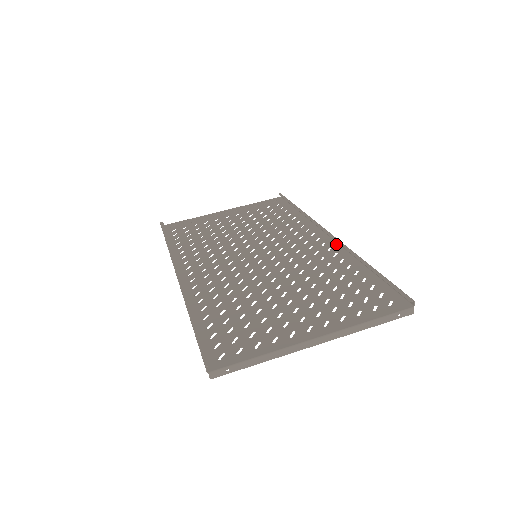
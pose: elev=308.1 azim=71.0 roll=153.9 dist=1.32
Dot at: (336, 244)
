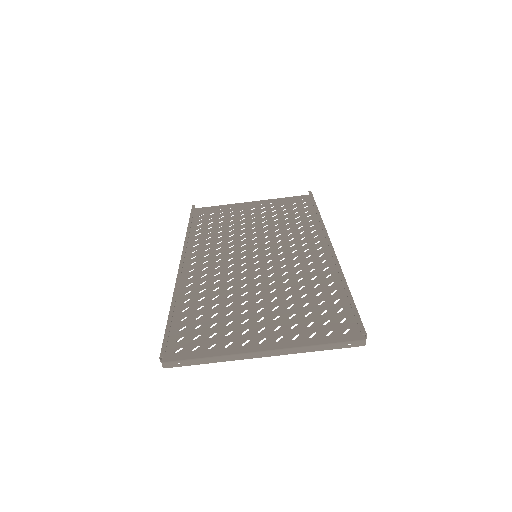
Dot at: occluded
